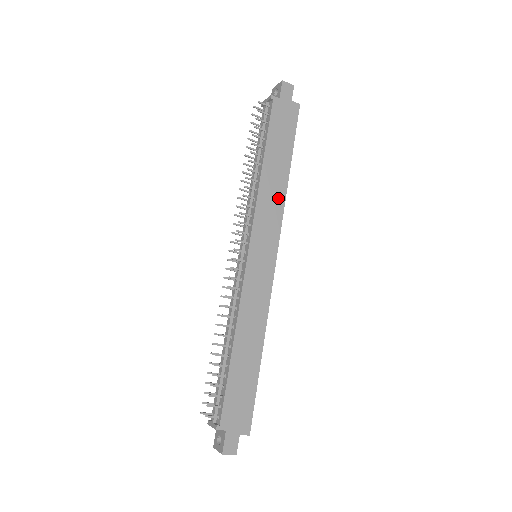
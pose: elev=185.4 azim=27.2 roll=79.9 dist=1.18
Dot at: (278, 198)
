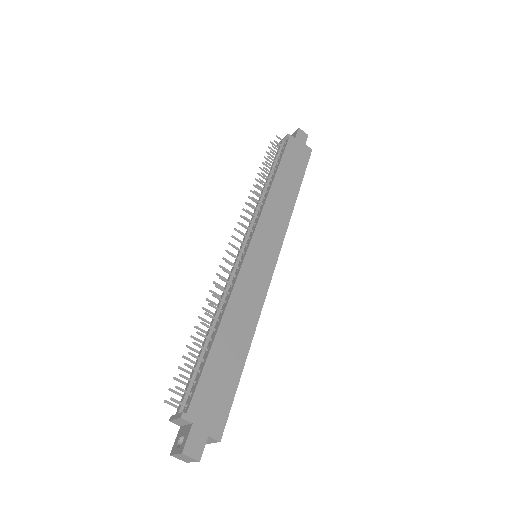
Dot at: (285, 210)
